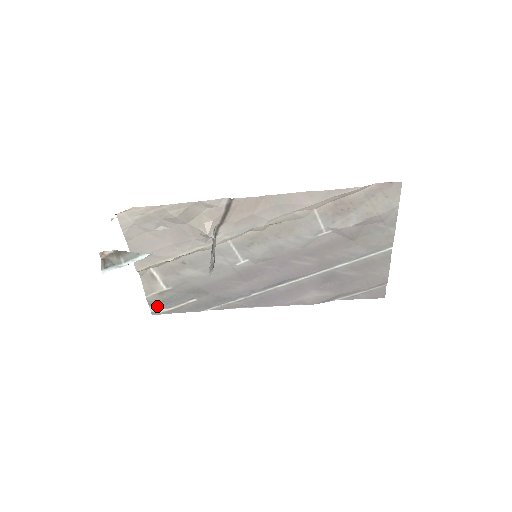
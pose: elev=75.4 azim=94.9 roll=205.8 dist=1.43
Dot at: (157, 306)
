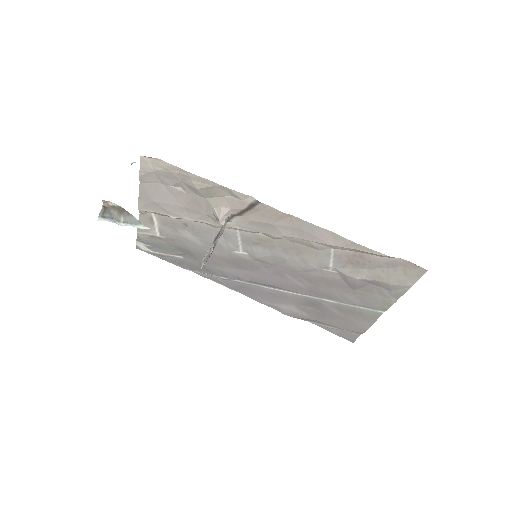
Dot at: (144, 244)
